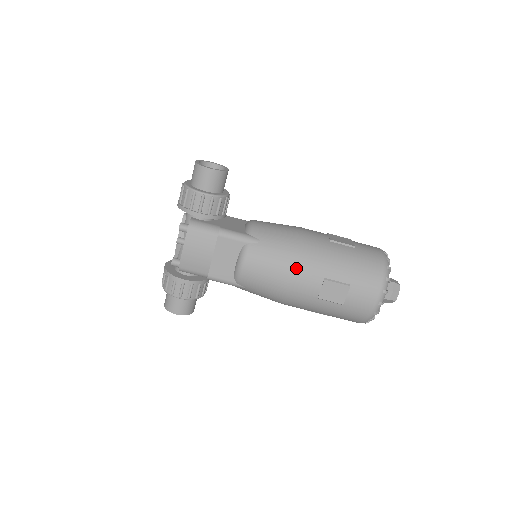
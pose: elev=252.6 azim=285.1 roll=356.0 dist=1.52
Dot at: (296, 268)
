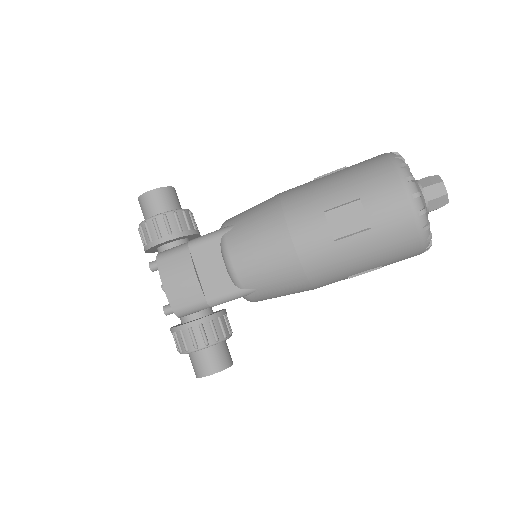
Dot at: (285, 222)
